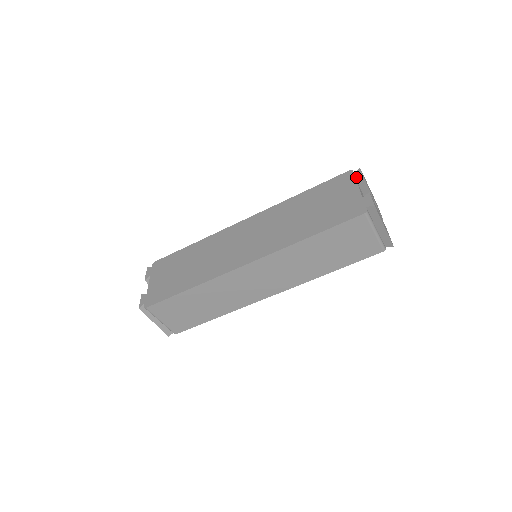
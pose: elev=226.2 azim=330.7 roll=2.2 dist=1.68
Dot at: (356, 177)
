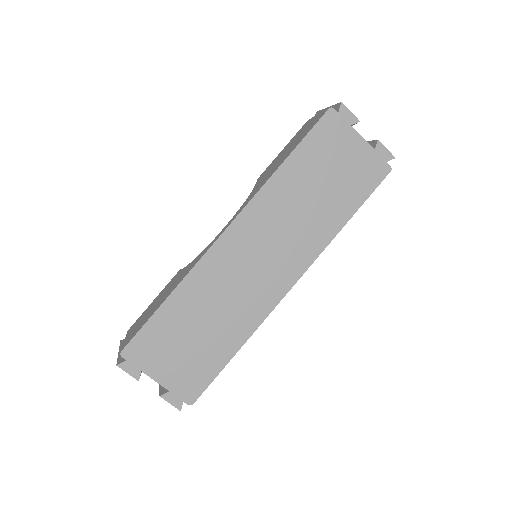
Dot at: (347, 119)
